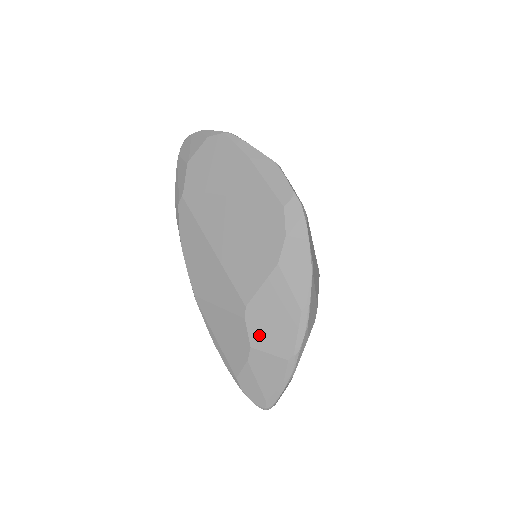
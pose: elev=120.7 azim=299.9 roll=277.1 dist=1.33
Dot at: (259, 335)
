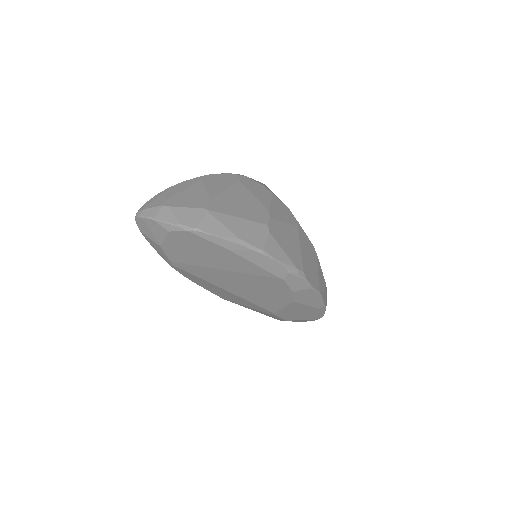
Dot at: (291, 318)
